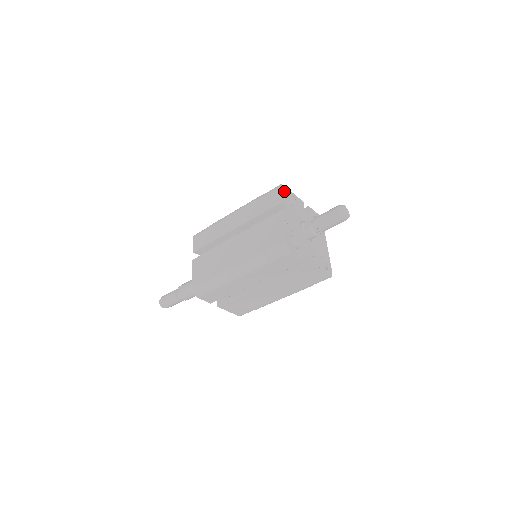
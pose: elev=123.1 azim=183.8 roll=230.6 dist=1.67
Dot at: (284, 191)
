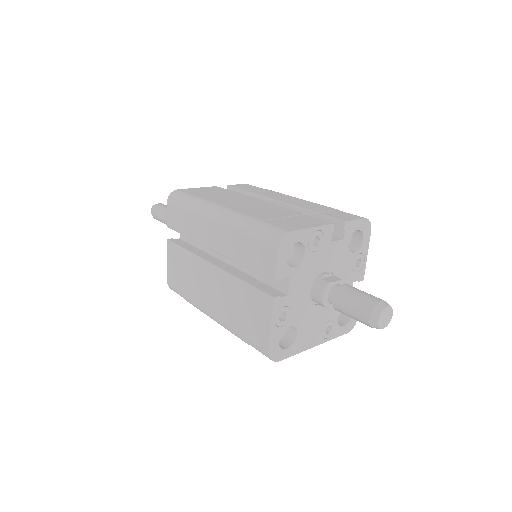
Dot at: (364, 230)
